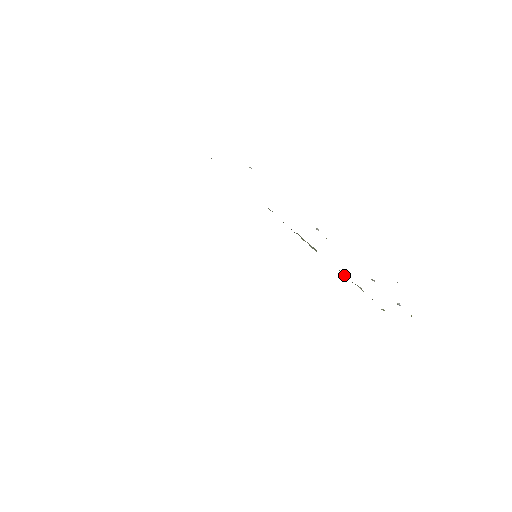
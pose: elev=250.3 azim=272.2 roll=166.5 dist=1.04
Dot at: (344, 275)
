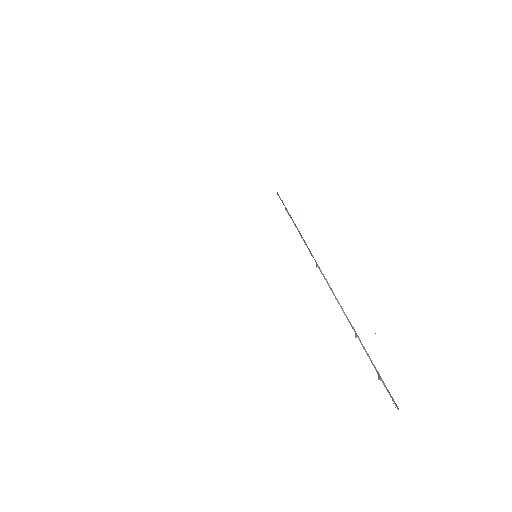
Dot at: occluded
